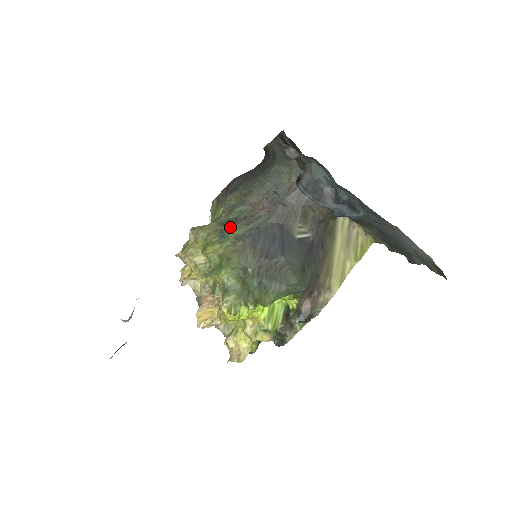
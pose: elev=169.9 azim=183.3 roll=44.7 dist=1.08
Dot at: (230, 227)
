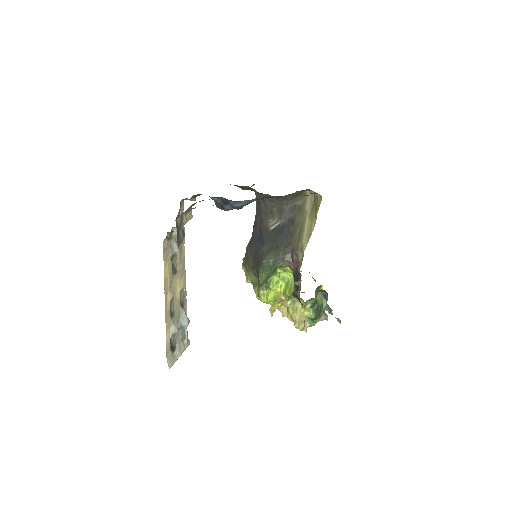
Dot at: occluded
